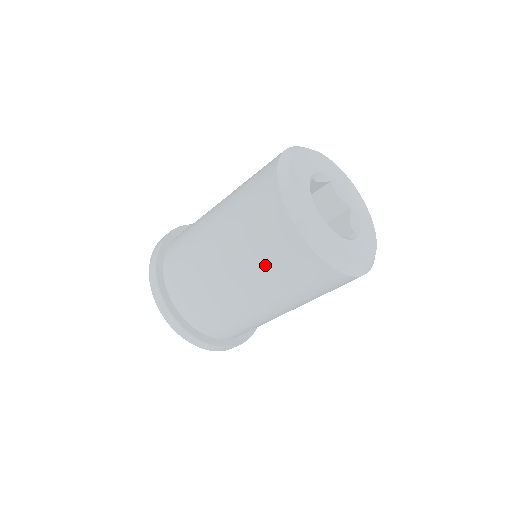
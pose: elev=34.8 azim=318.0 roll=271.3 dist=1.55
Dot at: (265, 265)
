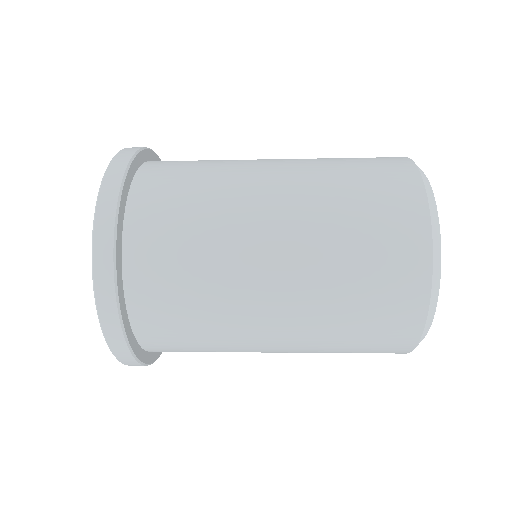
Dot at: (346, 237)
